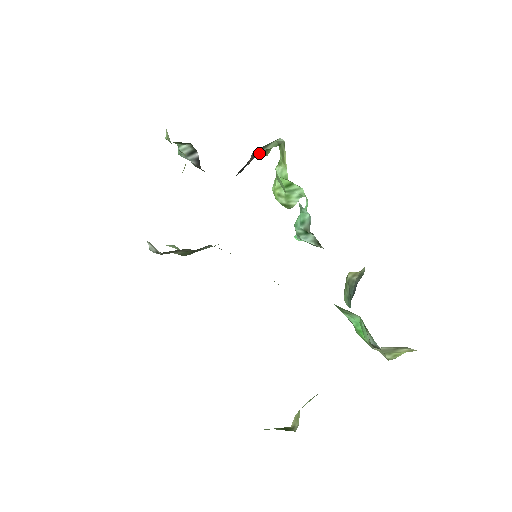
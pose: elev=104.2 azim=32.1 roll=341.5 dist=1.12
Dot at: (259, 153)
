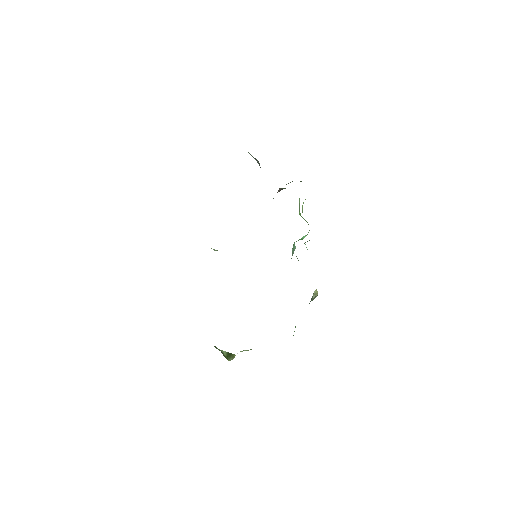
Dot at: occluded
